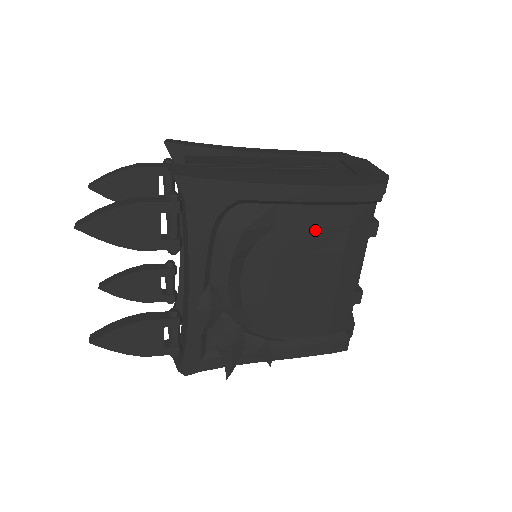
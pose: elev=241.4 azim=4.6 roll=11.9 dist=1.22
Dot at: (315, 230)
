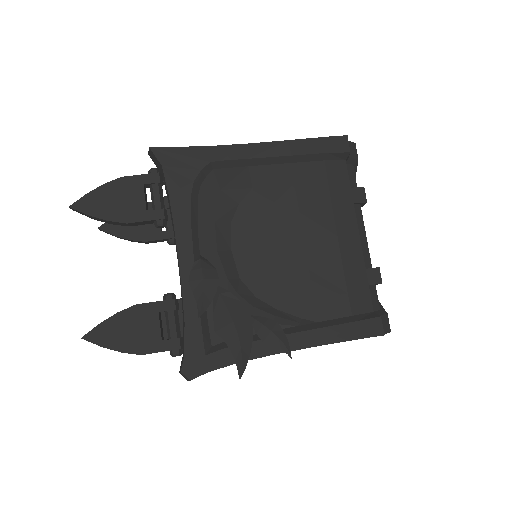
Dot at: (294, 187)
